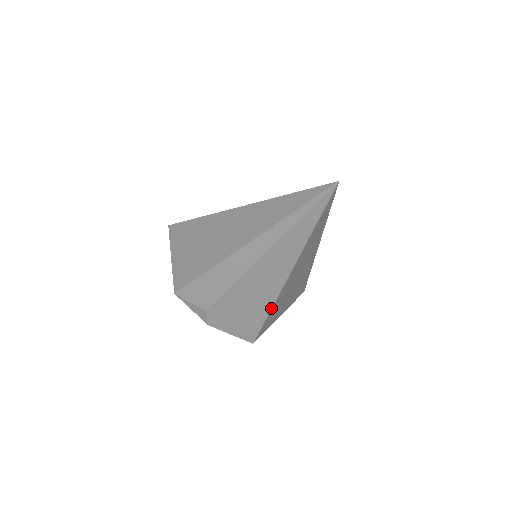
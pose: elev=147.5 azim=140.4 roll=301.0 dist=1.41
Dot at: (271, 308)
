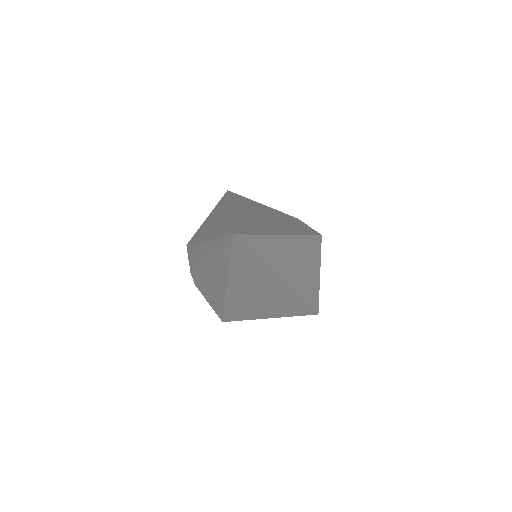
Dot at: (224, 304)
